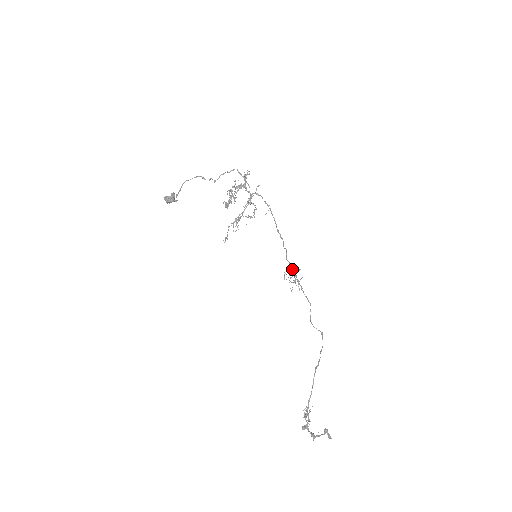
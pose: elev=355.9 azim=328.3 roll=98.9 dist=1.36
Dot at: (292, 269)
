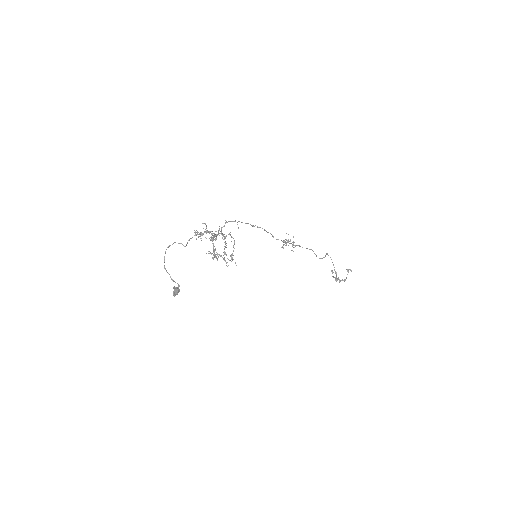
Dot at: (285, 243)
